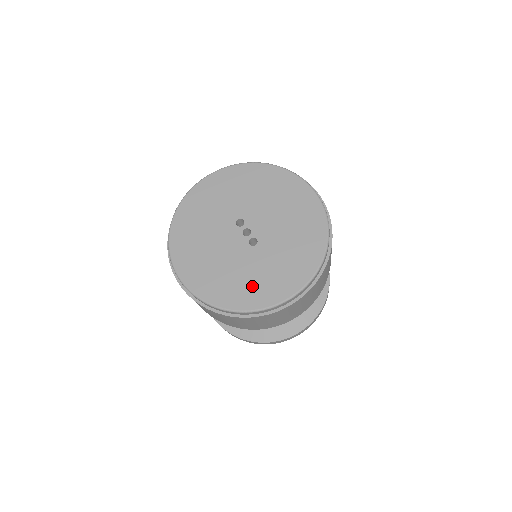
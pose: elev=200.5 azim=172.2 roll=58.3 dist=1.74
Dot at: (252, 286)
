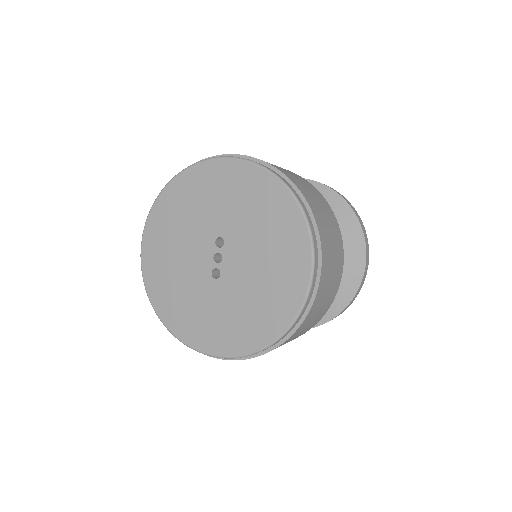
Dot at: (186, 313)
